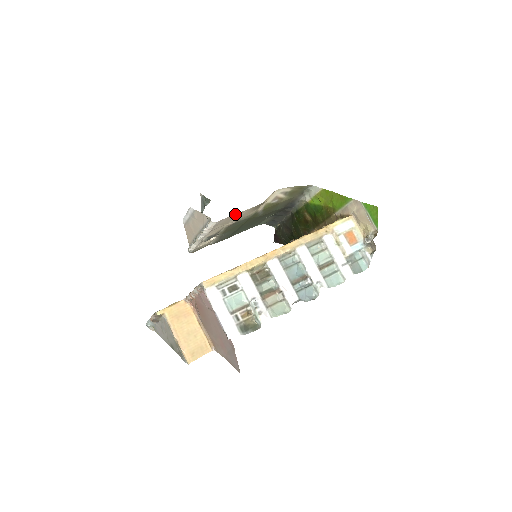
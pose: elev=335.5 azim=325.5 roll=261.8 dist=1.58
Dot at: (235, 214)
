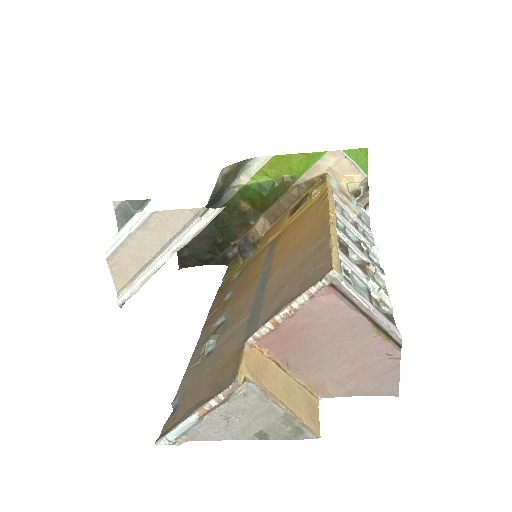
Dot at: occluded
